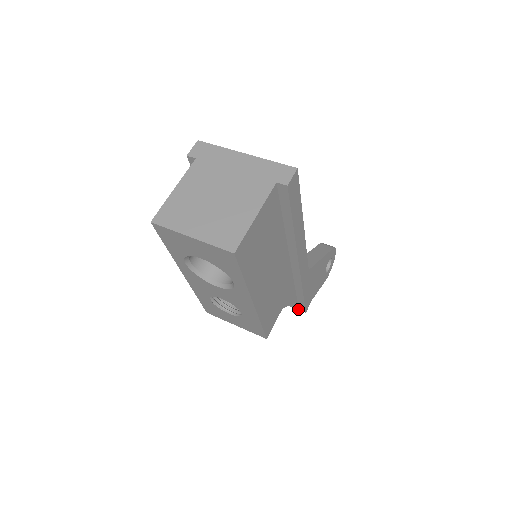
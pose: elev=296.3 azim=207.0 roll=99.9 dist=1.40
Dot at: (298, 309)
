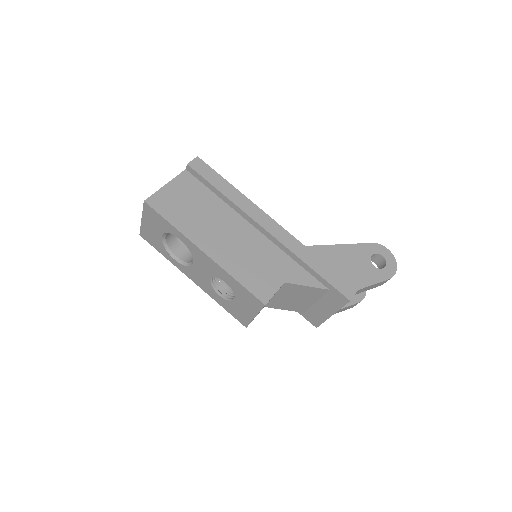
Dot at: (345, 304)
